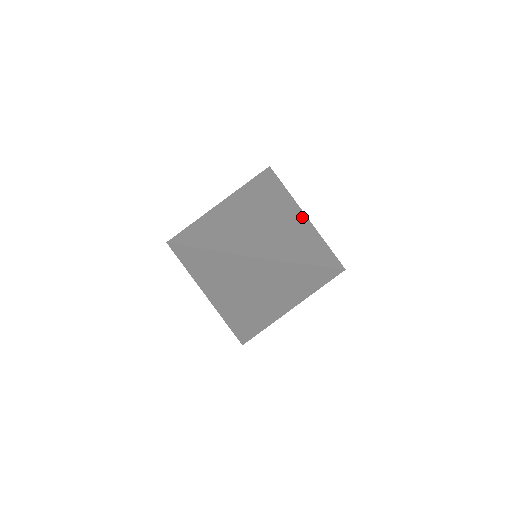
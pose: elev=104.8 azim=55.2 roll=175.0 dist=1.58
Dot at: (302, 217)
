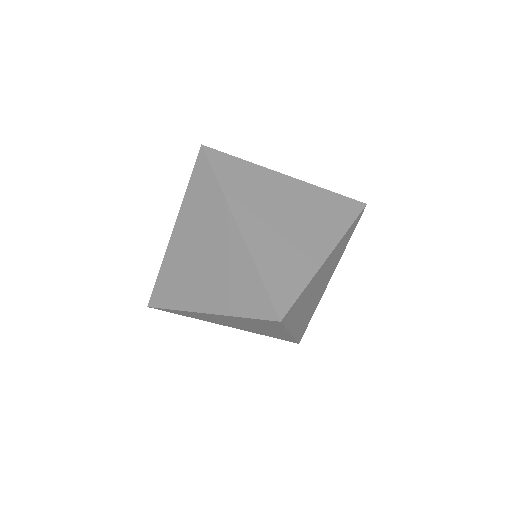
Dot at: (283, 183)
